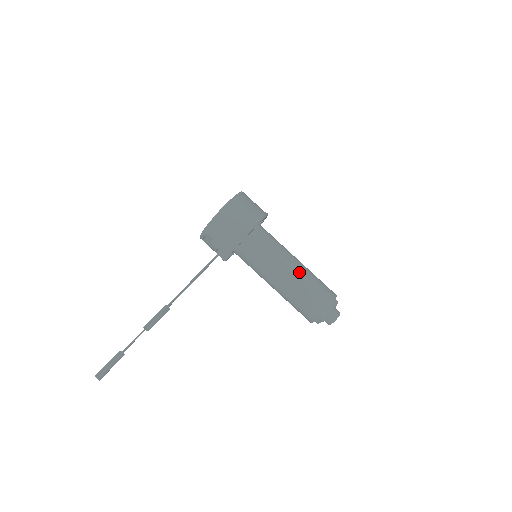
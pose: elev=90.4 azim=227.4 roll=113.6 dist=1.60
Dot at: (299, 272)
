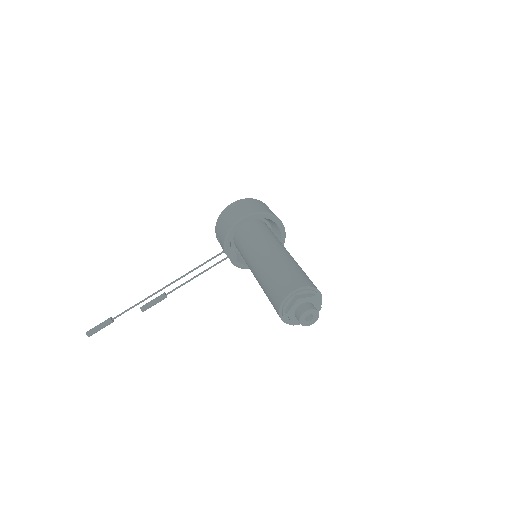
Dot at: (274, 260)
